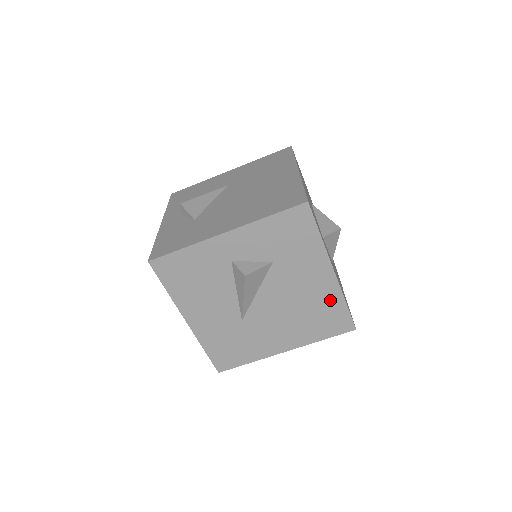
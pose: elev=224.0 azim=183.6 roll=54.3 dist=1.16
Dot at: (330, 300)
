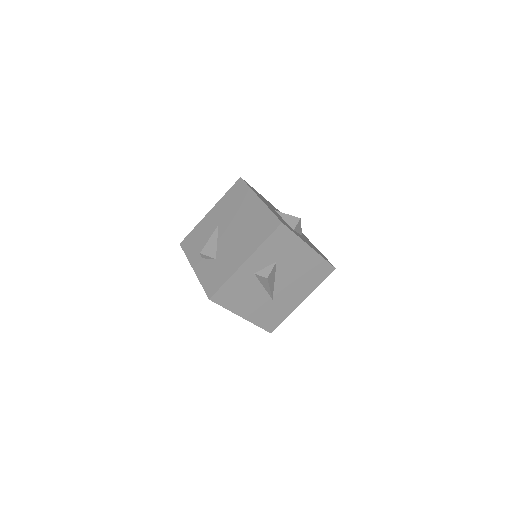
Dot at: (315, 262)
